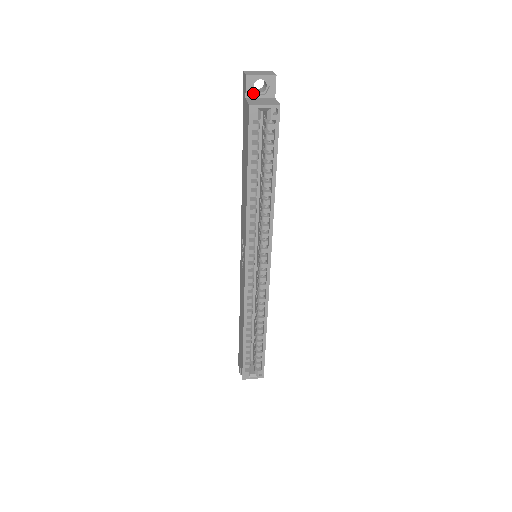
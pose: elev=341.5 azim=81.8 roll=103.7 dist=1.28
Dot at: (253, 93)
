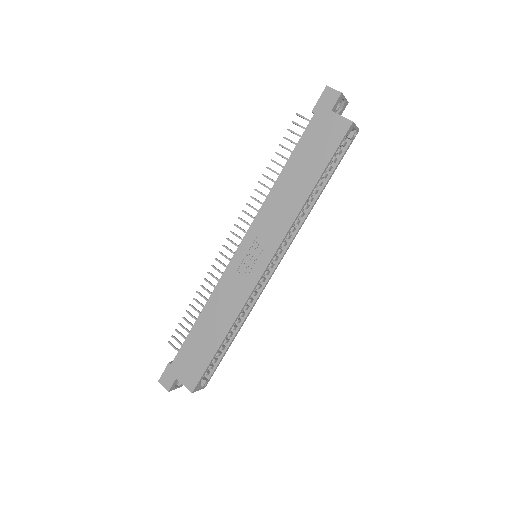
Dot at: (335, 109)
